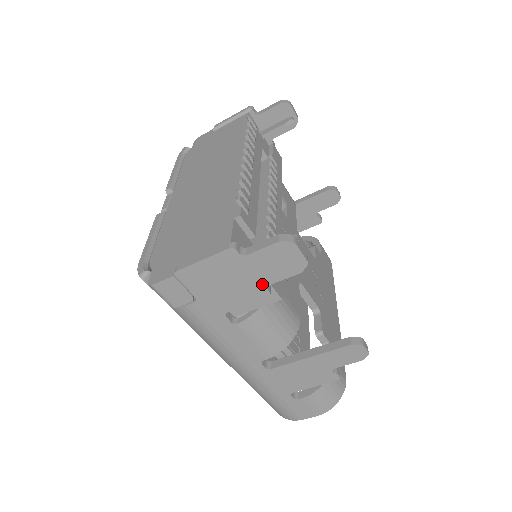
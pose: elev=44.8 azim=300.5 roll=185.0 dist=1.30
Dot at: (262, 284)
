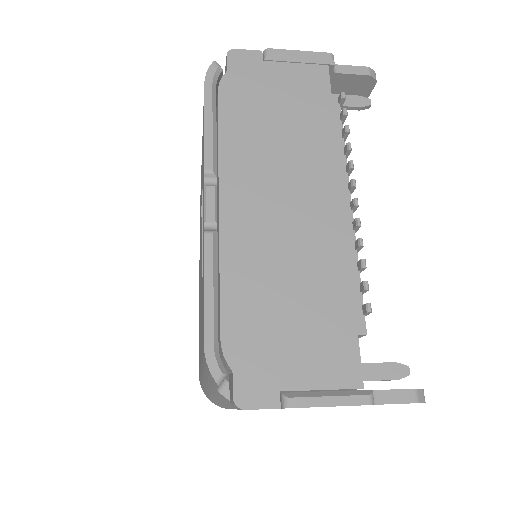
Dot at: occluded
